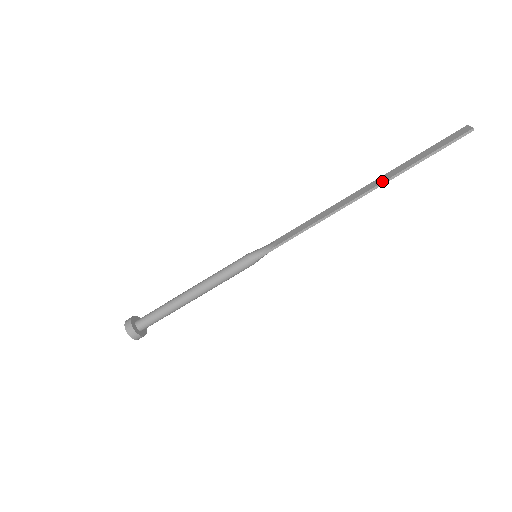
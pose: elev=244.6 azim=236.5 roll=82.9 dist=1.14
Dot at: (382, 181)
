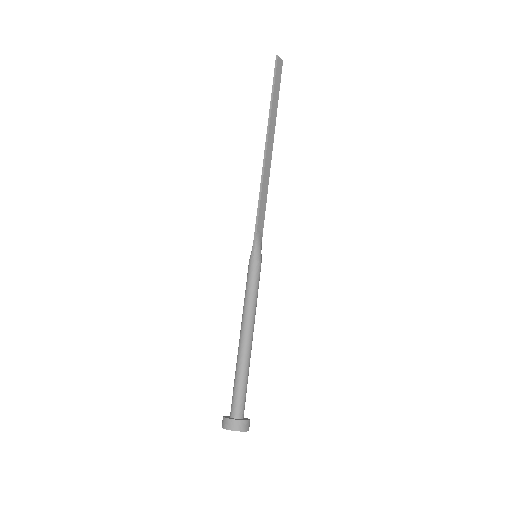
Dot at: (268, 128)
